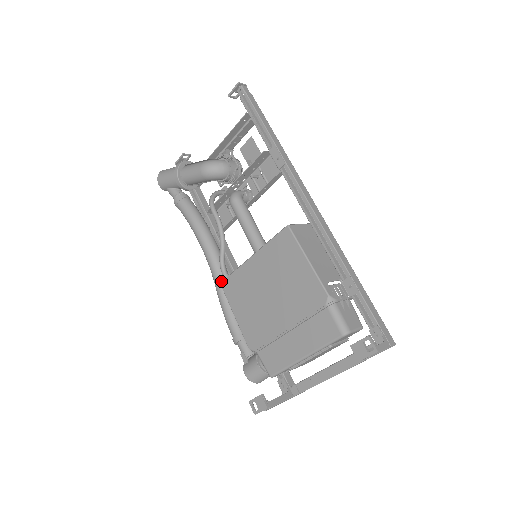
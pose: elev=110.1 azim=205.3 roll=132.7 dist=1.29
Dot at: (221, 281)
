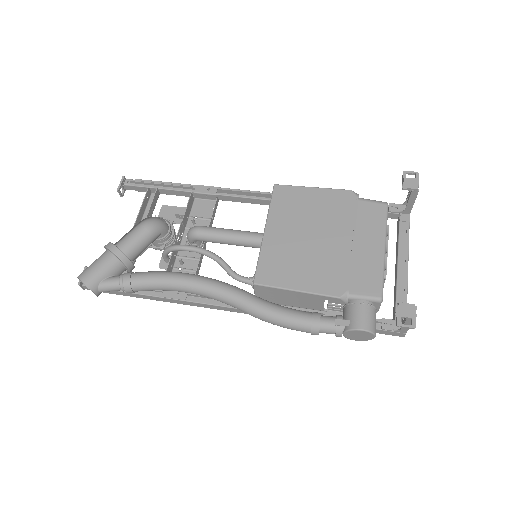
Dot at: (247, 293)
